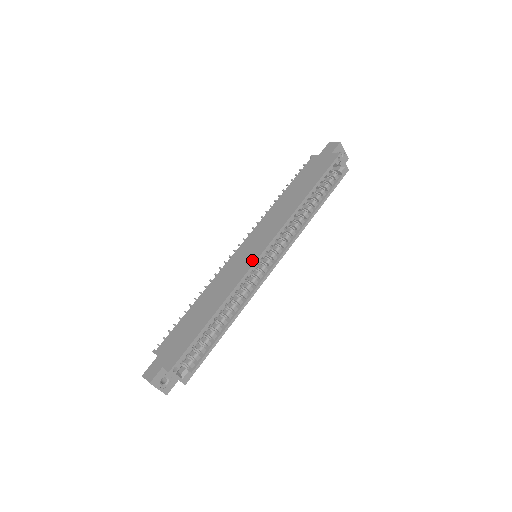
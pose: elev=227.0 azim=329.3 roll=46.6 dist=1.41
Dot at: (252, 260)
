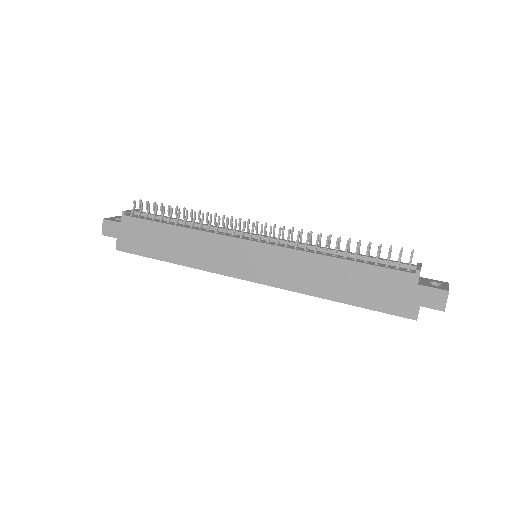
Dot at: (236, 273)
